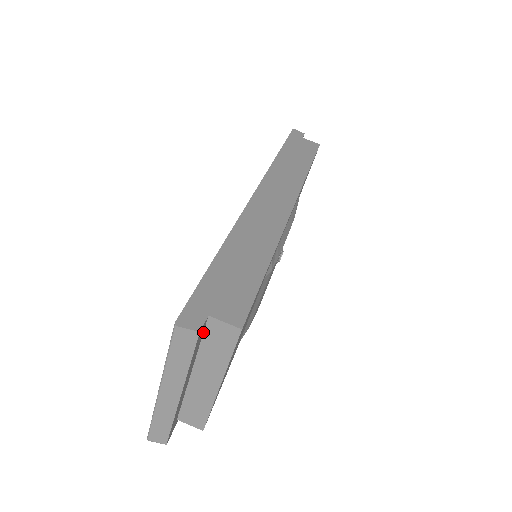
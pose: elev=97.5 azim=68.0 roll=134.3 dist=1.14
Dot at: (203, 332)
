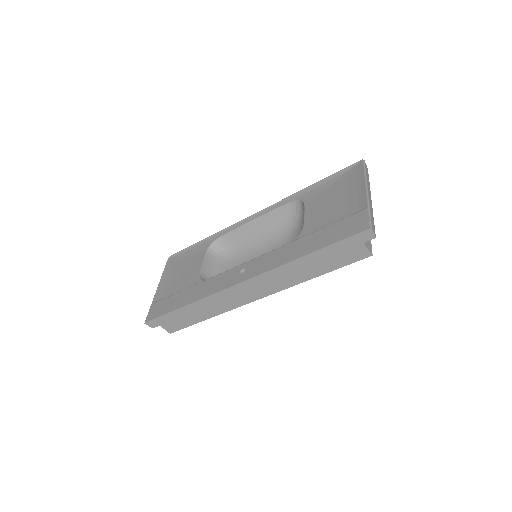
Dot at: occluded
